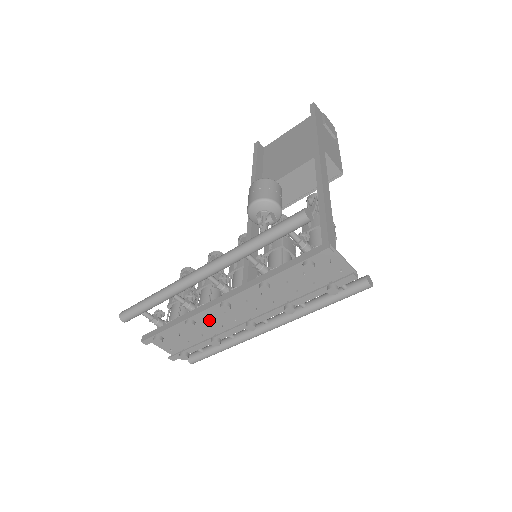
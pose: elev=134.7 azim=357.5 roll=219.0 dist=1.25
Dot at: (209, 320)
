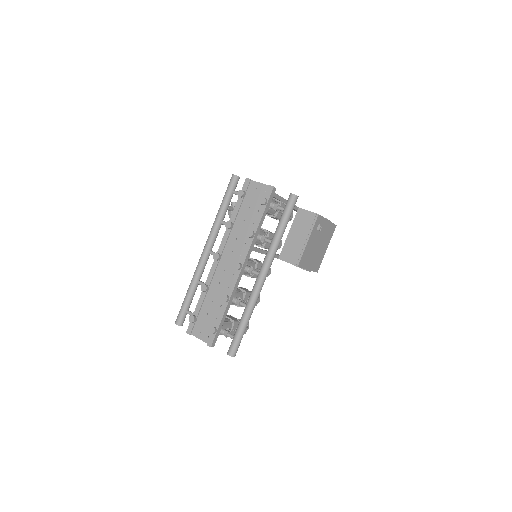
Dot at: (220, 287)
